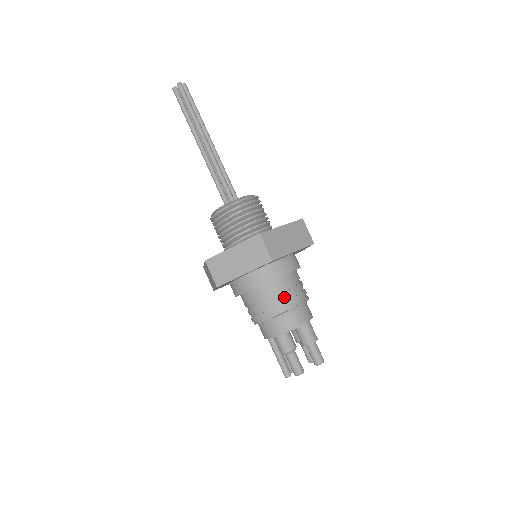
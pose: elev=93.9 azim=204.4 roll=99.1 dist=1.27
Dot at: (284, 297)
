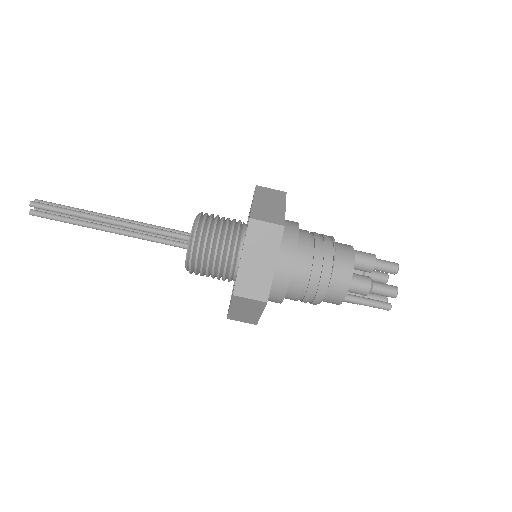
Dot at: (319, 250)
